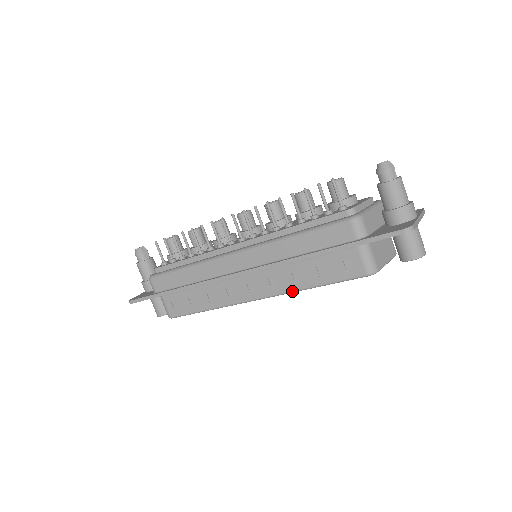
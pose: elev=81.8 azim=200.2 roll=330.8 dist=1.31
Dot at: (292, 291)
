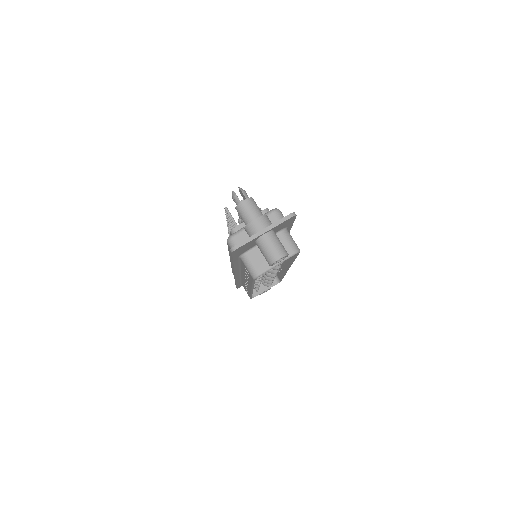
Dot at: (252, 287)
